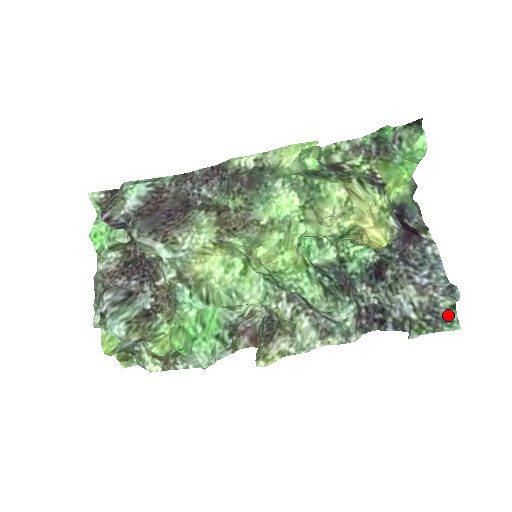
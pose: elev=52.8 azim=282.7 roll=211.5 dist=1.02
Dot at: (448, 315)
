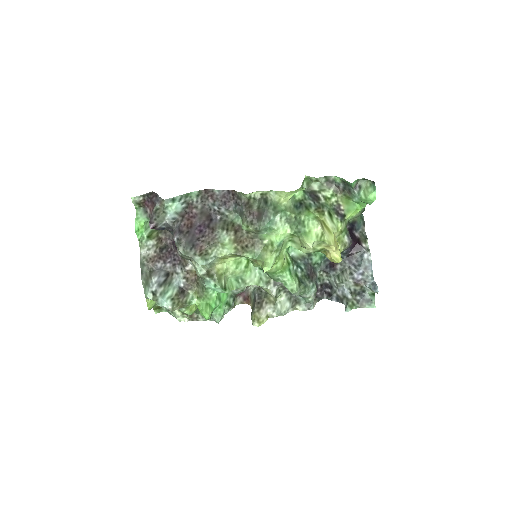
Dot at: (370, 298)
